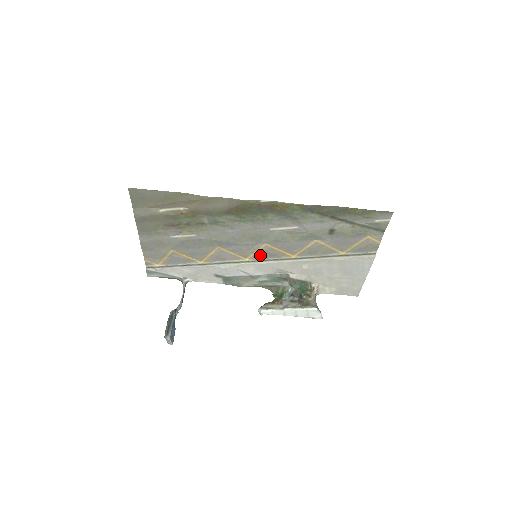
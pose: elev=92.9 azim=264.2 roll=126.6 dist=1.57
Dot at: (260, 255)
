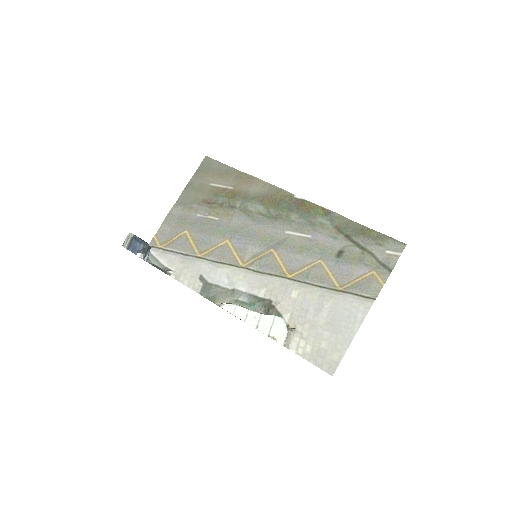
Dot at: (259, 263)
